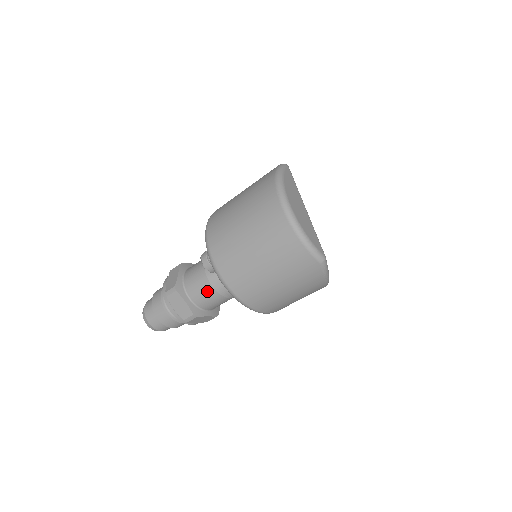
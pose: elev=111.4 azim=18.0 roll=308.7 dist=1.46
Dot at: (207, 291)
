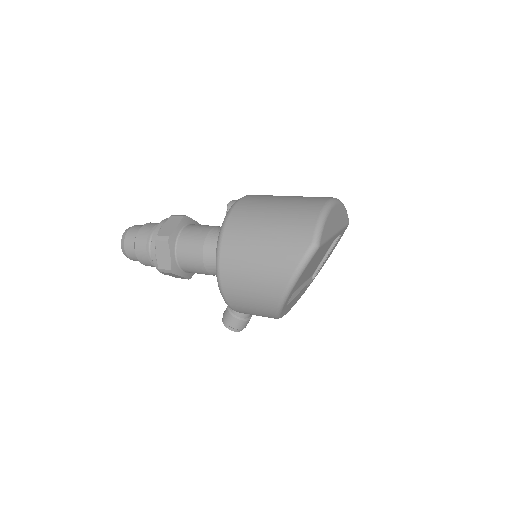
Dot at: (200, 234)
